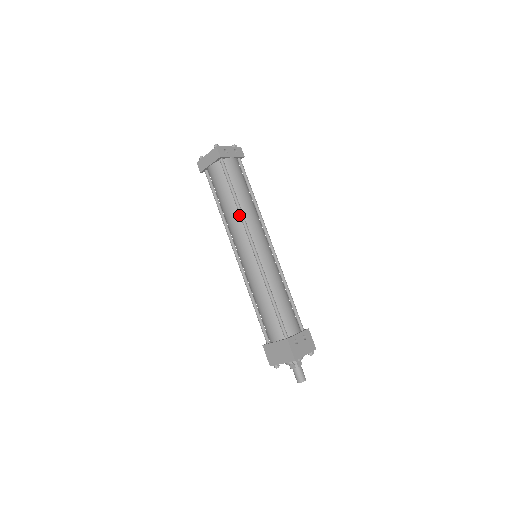
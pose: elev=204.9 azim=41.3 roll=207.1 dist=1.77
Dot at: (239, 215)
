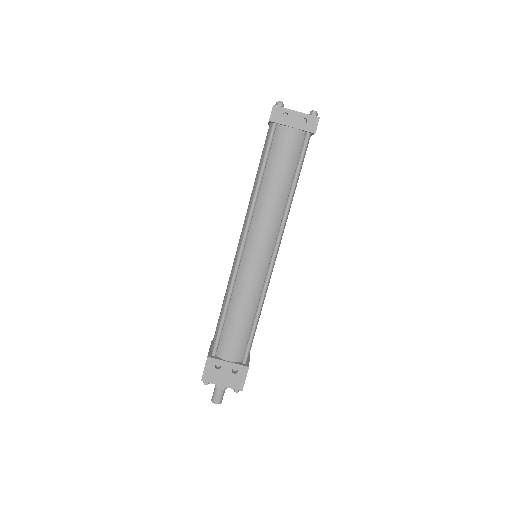
Dot at: (254, 202)
